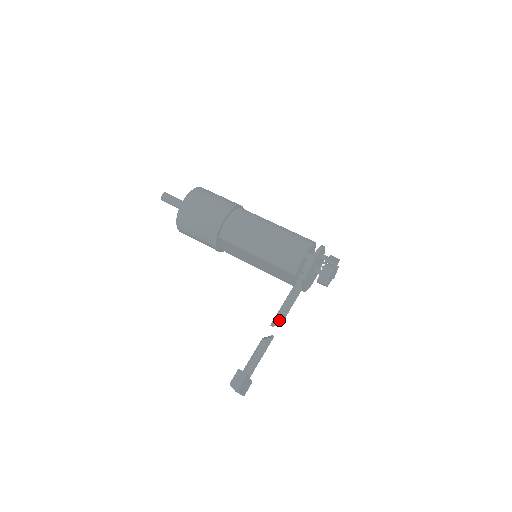
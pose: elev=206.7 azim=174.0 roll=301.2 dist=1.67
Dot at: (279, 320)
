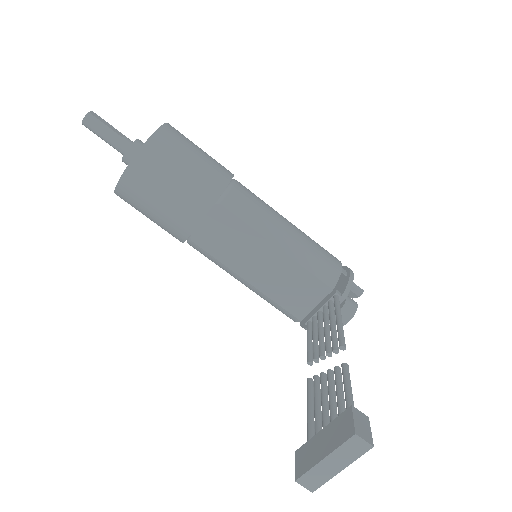
Dot at: (331, 348)
